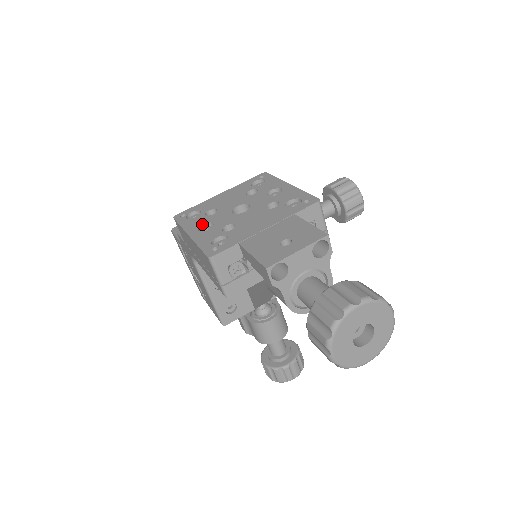
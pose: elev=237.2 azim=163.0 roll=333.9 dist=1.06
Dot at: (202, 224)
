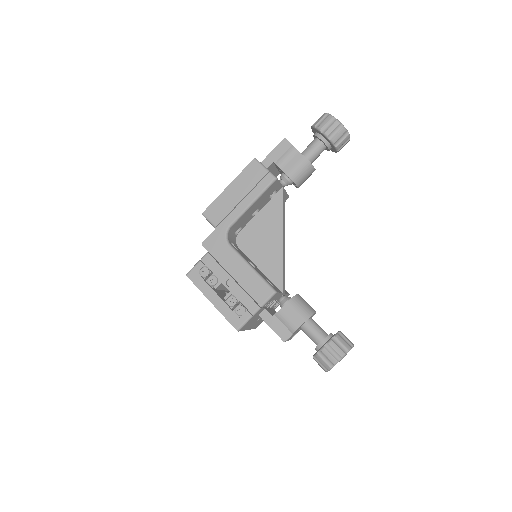
Dot at: occluded
